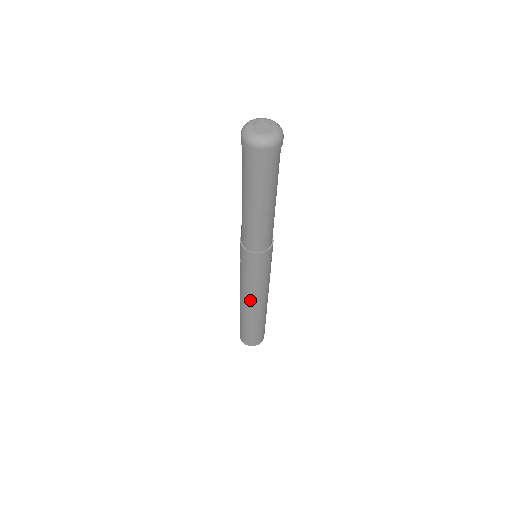
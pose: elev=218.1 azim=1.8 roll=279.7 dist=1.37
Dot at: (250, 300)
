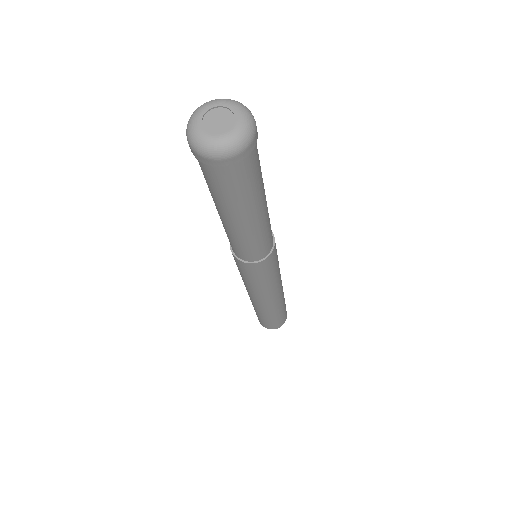
Dot at: (251, 296)
